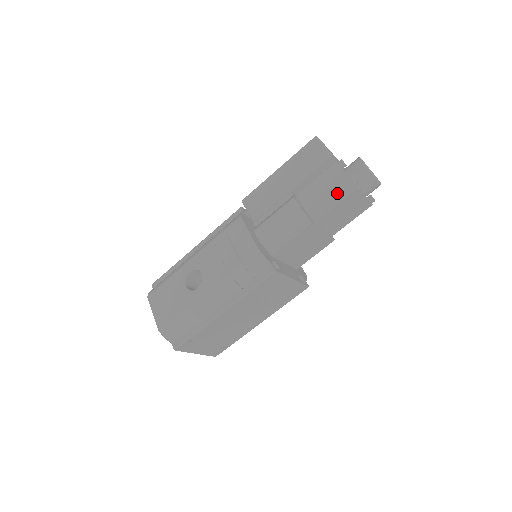
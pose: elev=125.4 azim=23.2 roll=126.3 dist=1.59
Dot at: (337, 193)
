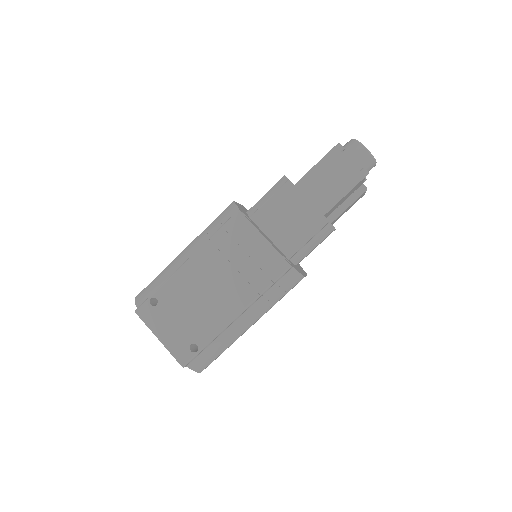
Dot at: occluded
